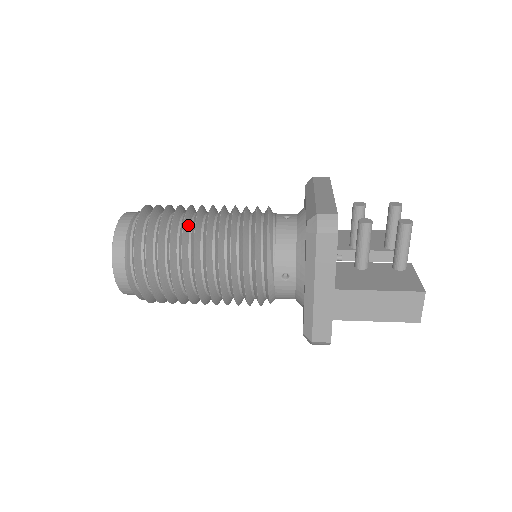
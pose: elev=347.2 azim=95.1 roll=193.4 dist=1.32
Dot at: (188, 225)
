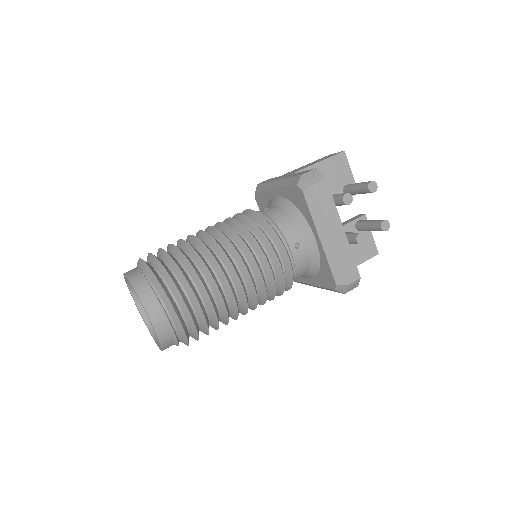
Dot at: (226, 304)
